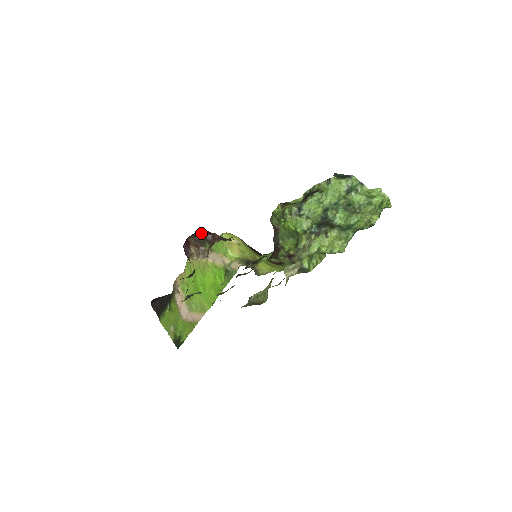
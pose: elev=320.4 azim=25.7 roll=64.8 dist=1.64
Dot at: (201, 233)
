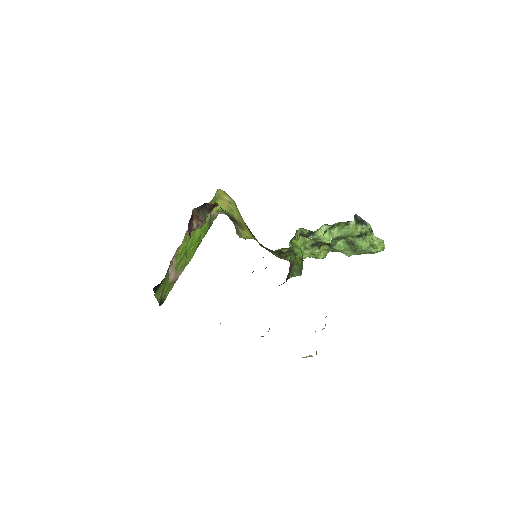
Dot at: (205, 203)
